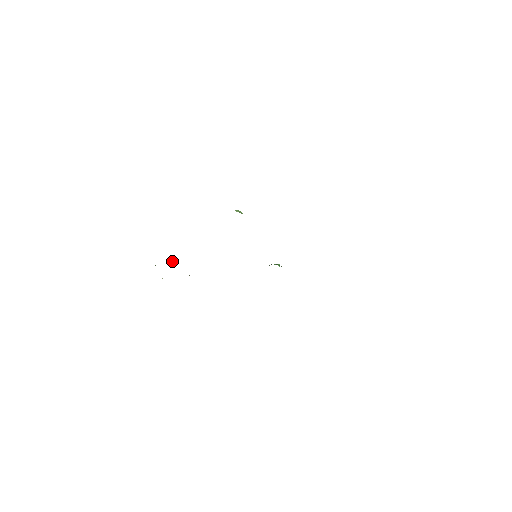
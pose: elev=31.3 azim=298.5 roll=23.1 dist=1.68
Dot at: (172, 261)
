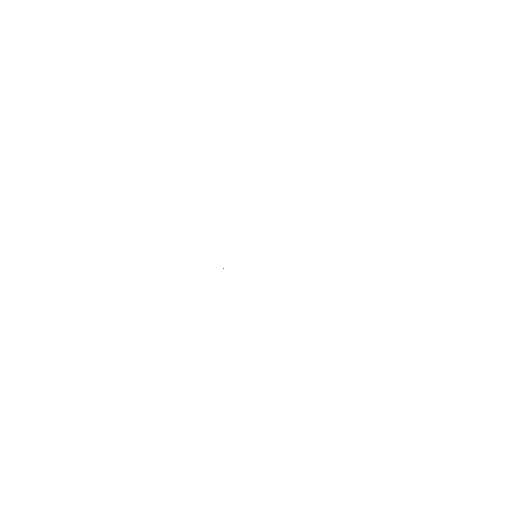
Dot at: occluded
